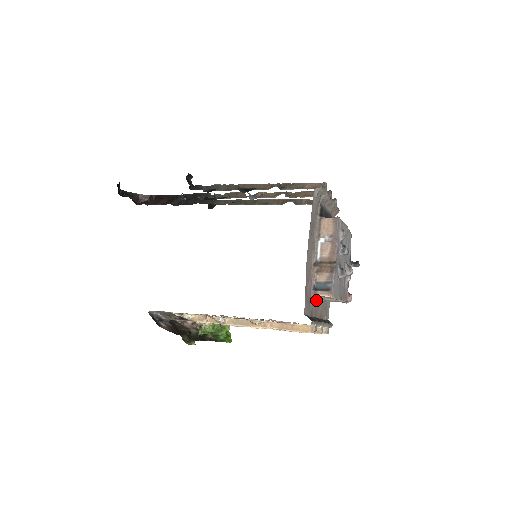
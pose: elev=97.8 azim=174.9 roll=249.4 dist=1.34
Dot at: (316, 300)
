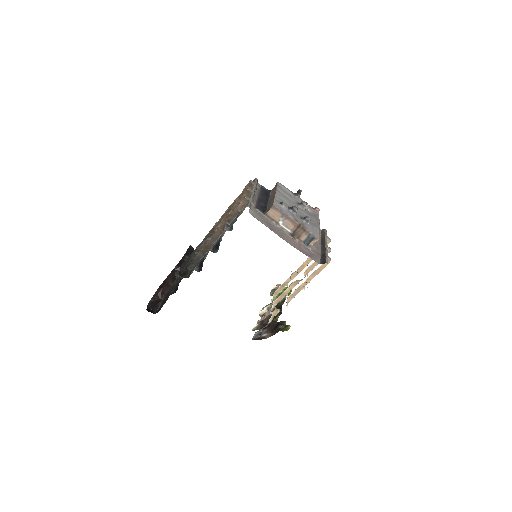
Dot at: occluded
